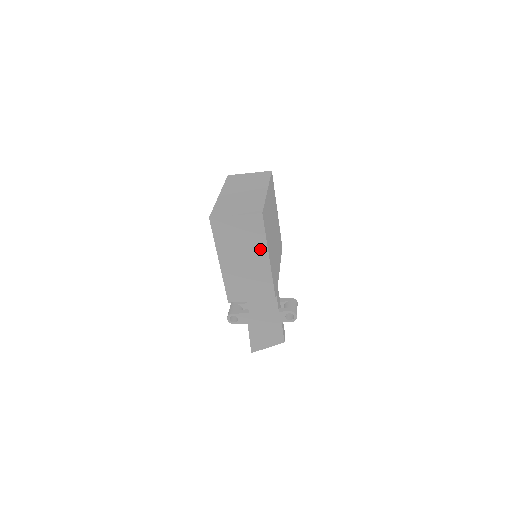
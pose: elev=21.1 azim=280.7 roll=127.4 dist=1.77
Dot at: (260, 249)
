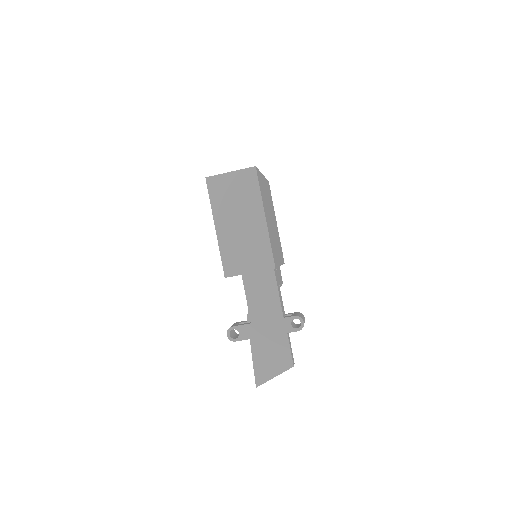
Dot at: (255, 207)
